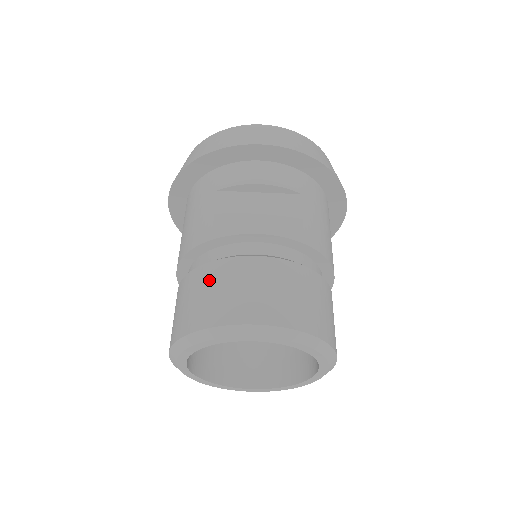
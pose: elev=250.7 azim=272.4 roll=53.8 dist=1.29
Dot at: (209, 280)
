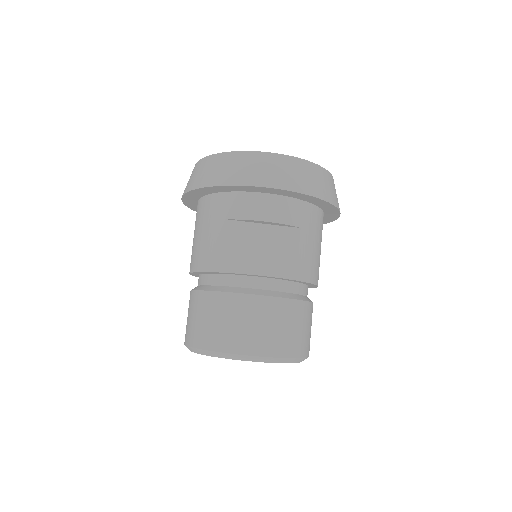
Dot at: (219, 309)
